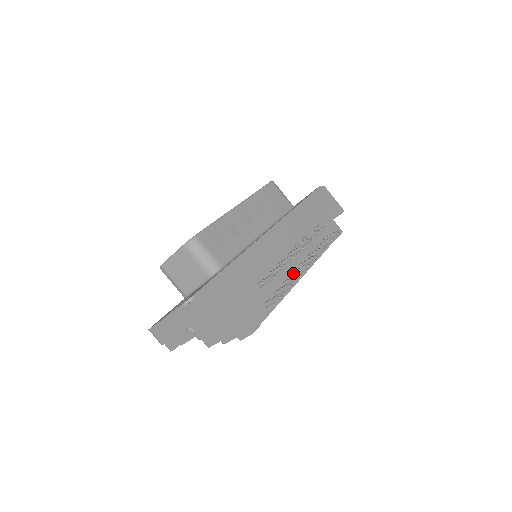
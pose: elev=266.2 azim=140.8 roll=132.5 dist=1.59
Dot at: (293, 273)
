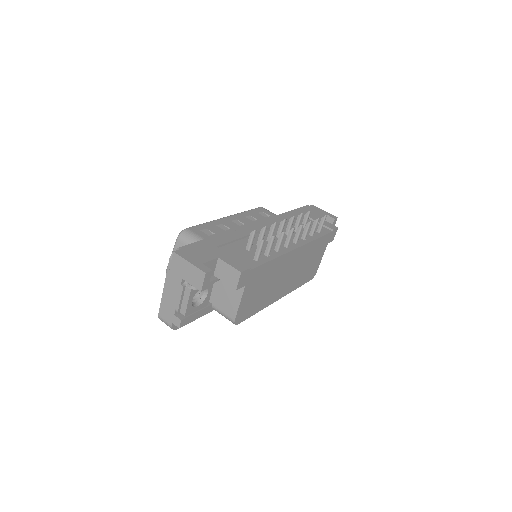
Dot at: (284, 245)
